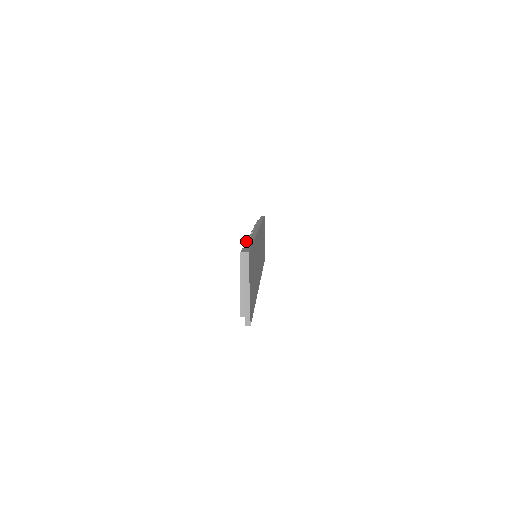
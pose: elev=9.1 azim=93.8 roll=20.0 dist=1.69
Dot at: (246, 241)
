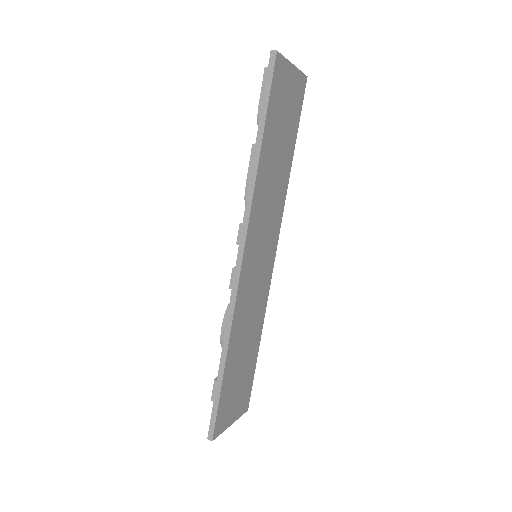
Dot at: (220, 340)
